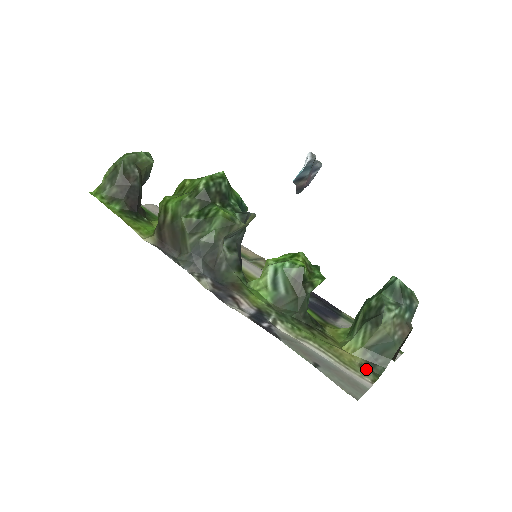
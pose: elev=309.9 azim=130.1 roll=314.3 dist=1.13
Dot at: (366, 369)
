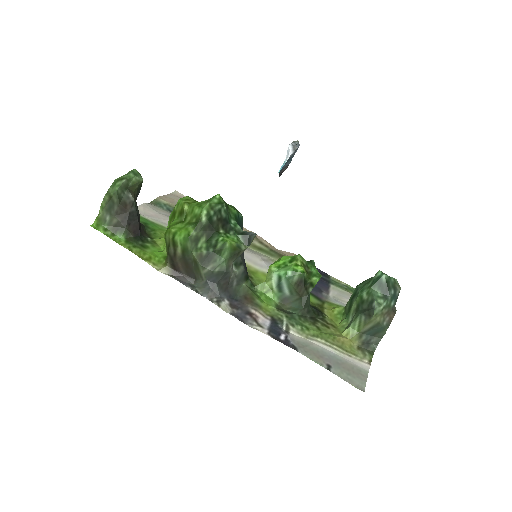
Dot at: (363, 350)
